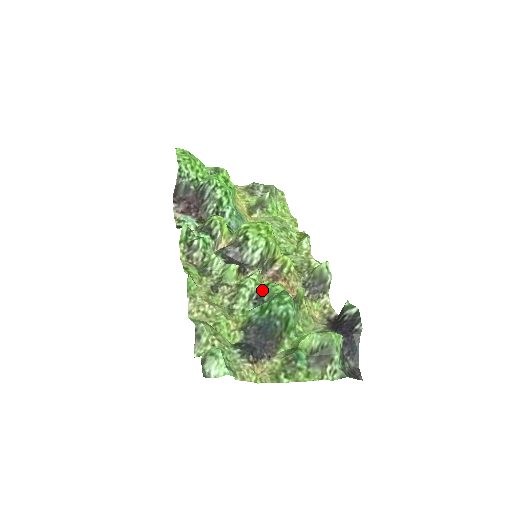
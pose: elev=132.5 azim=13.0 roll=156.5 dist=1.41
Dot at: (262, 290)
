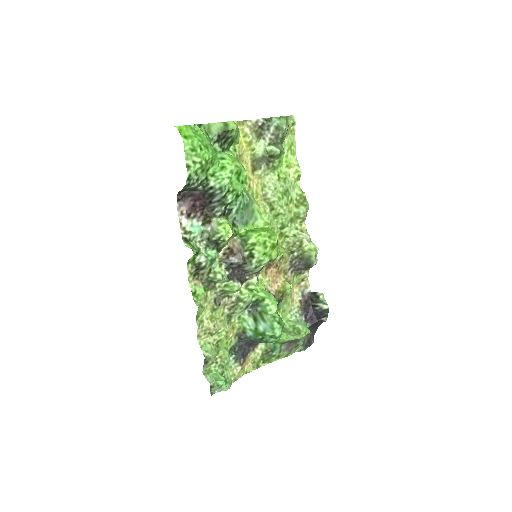
Dot at: (257, 302)
